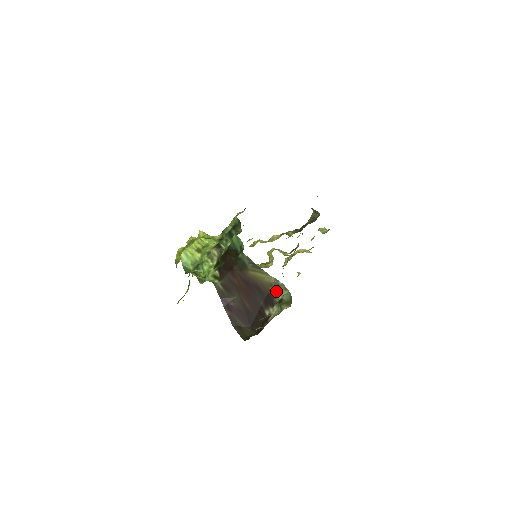
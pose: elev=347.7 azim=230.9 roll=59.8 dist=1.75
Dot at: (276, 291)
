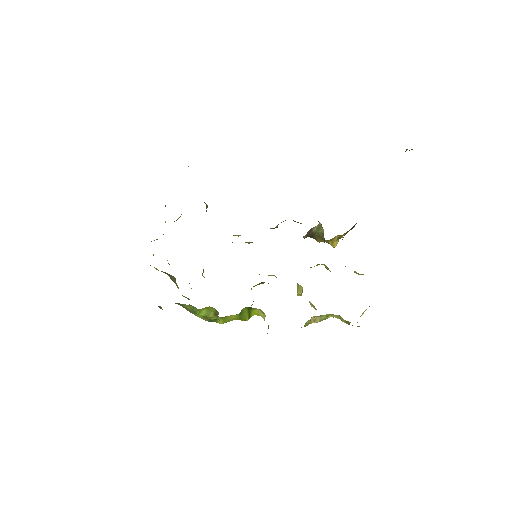
Dot at: occluded
